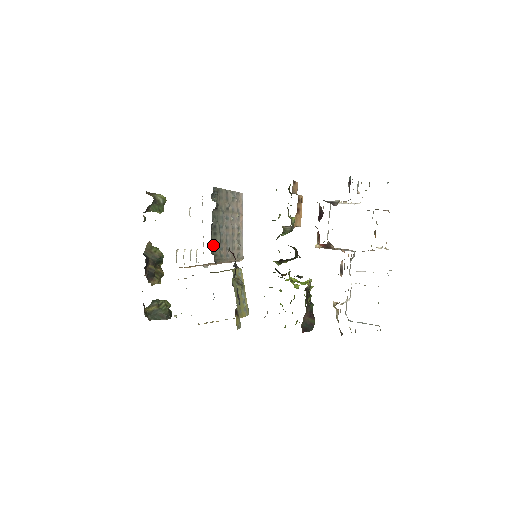
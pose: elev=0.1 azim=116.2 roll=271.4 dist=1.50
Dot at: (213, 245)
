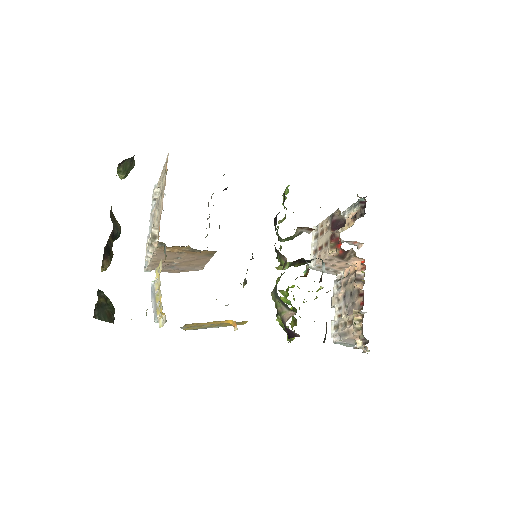
Dot at: occluded
